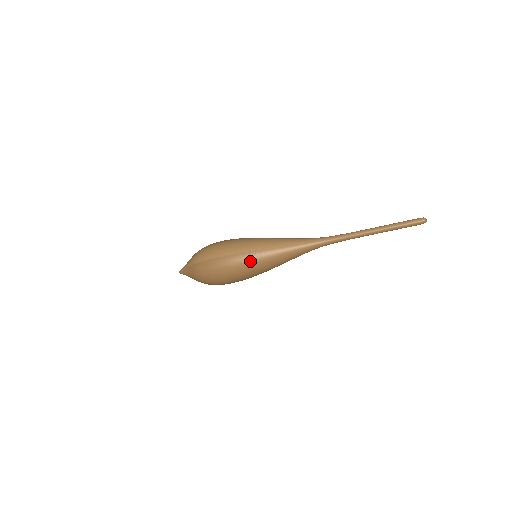
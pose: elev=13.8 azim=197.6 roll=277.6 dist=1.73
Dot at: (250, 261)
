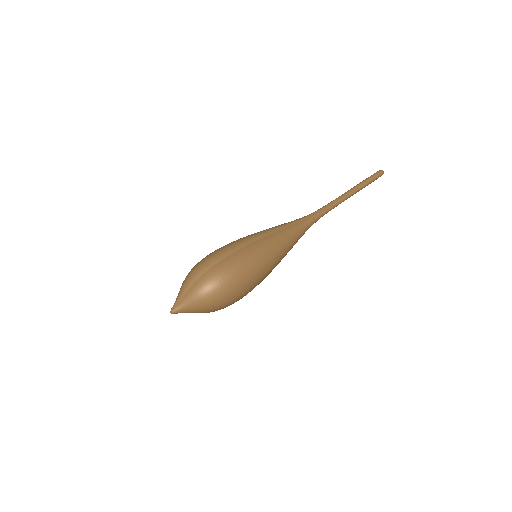
Dot at: (261, 250)
